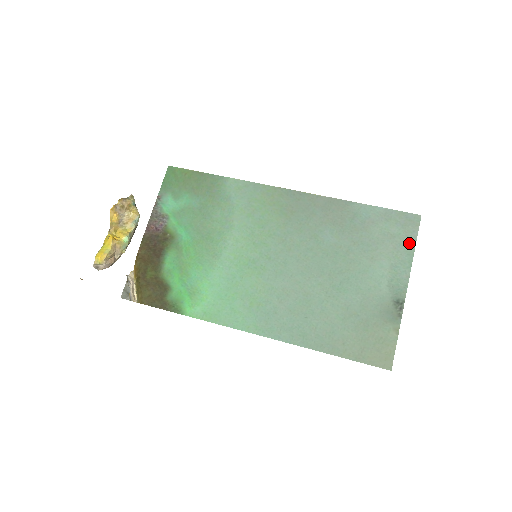
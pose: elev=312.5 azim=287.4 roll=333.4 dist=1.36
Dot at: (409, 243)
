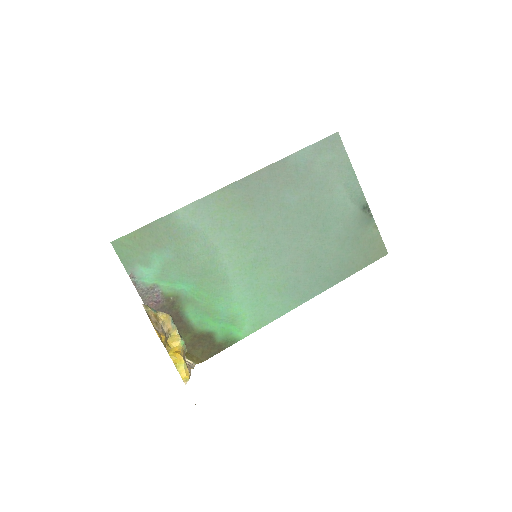
Dot at: (344, 160)
